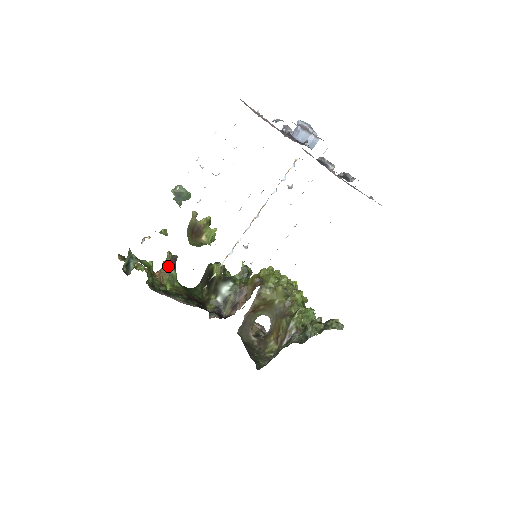
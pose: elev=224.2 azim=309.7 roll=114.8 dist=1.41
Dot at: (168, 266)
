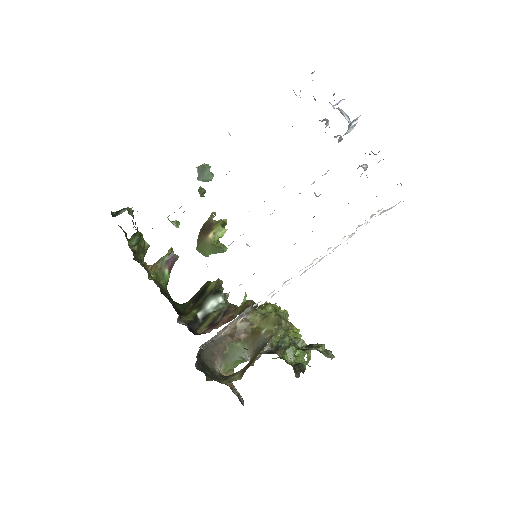
Dot at: (164, 262)
